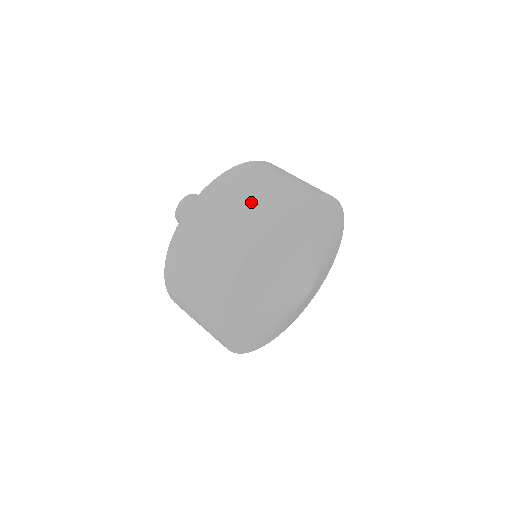
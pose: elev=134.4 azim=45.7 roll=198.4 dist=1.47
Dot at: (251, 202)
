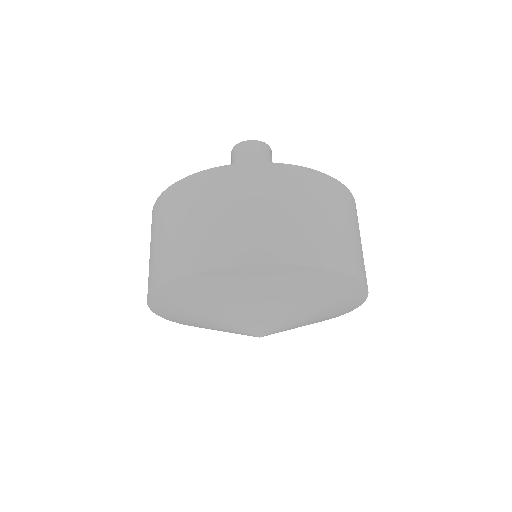
Dot at: (343, 234)
